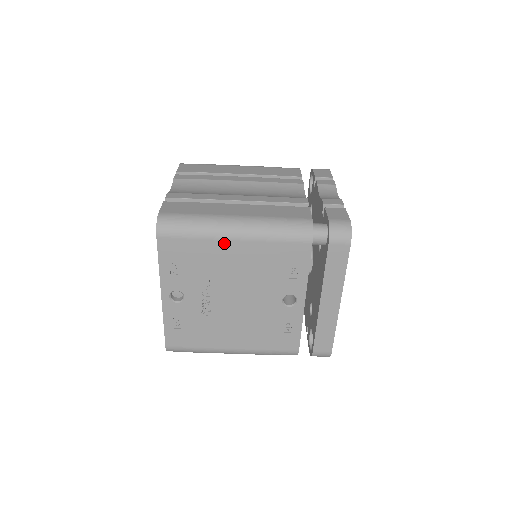
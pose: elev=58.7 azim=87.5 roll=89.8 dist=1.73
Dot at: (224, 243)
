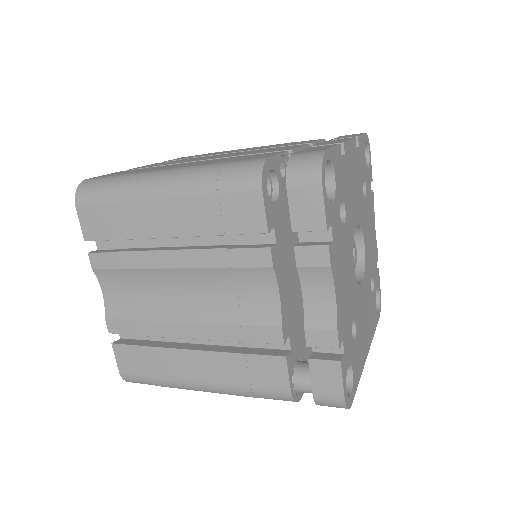
Dot at: occluded
